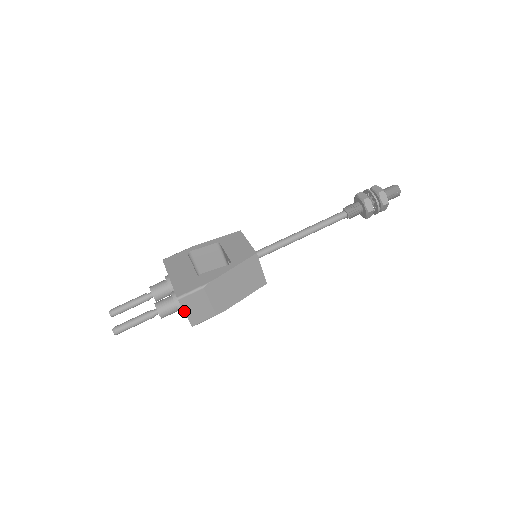
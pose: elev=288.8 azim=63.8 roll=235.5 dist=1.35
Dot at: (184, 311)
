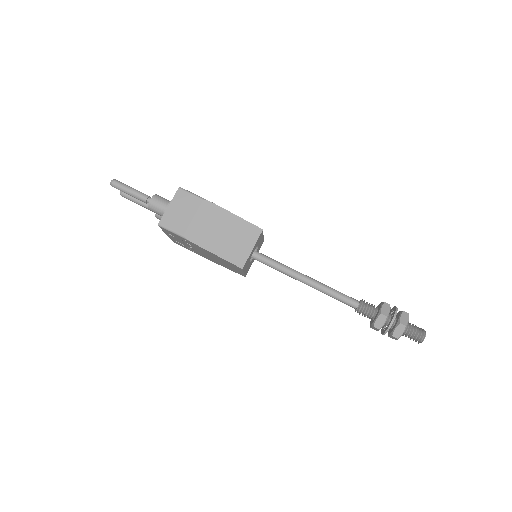
Dot at: (171, 203)
